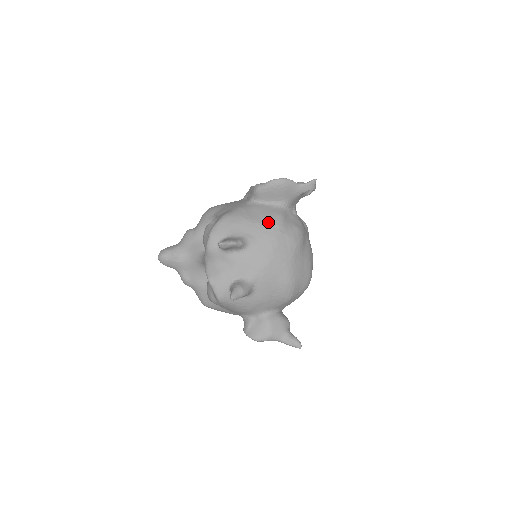
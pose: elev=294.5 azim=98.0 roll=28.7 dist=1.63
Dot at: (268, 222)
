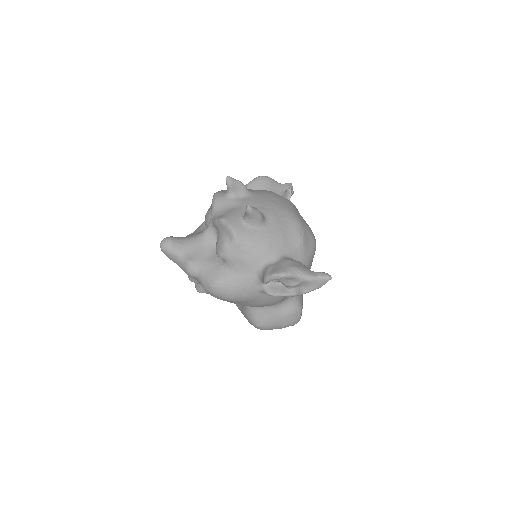
Dot at: (263, 190)
